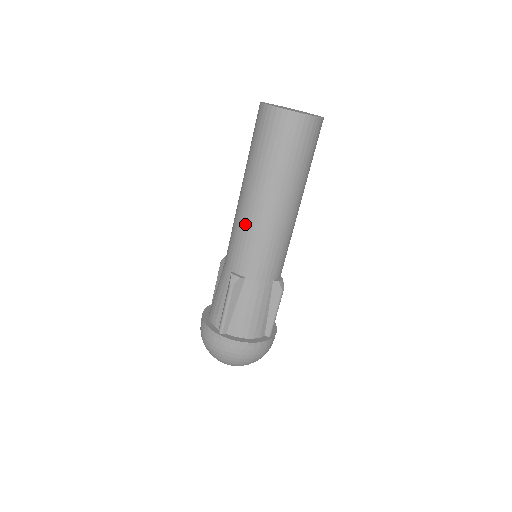
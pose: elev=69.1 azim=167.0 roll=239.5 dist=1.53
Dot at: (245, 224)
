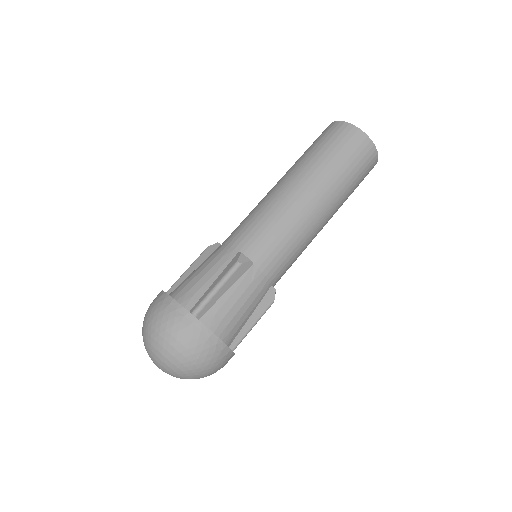
Dot at: (280, 210)
